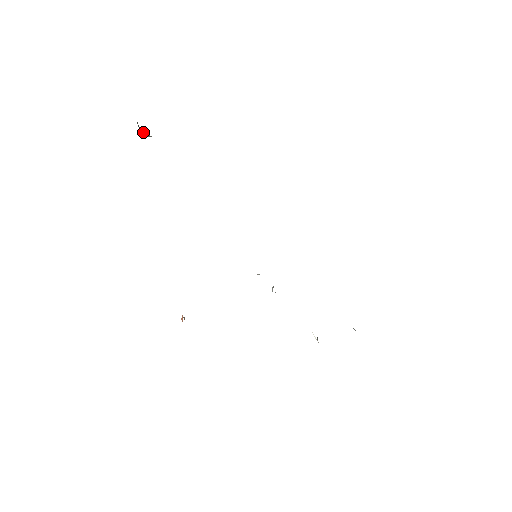
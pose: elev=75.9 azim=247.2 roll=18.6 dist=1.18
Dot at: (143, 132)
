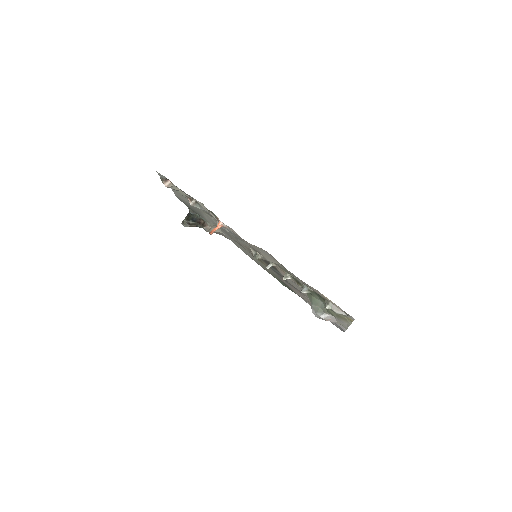
Dot at: (184, 223)
